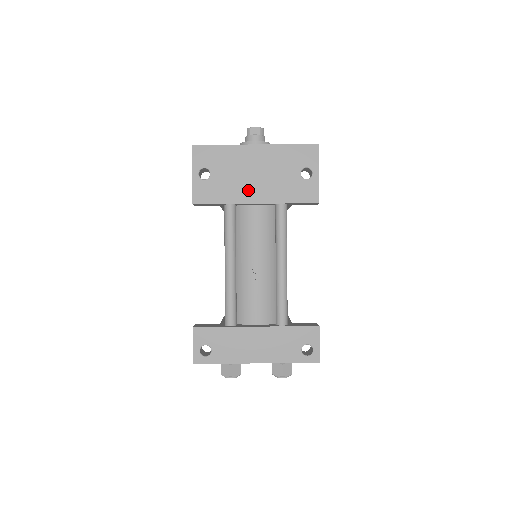
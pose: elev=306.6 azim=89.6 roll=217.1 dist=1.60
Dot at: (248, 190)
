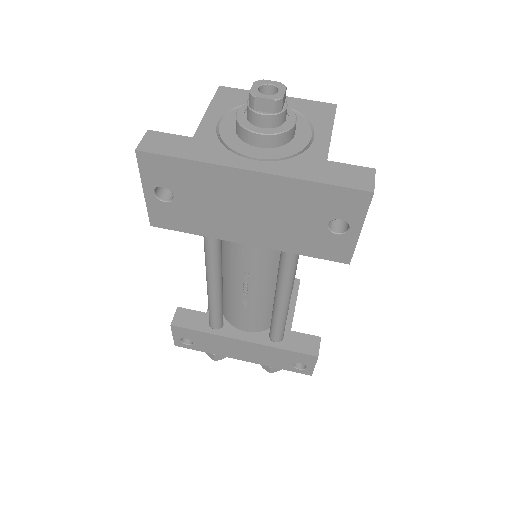
Dot at: (236, 228)
